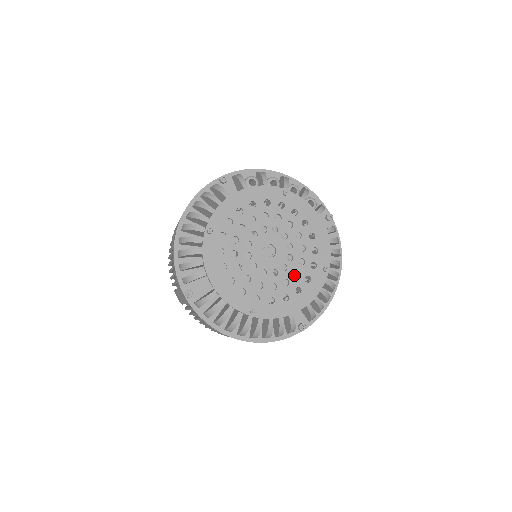
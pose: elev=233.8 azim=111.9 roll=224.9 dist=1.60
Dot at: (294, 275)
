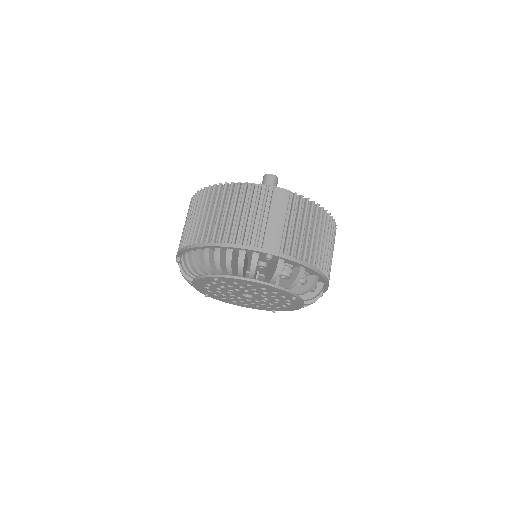
Dot at: occluded
